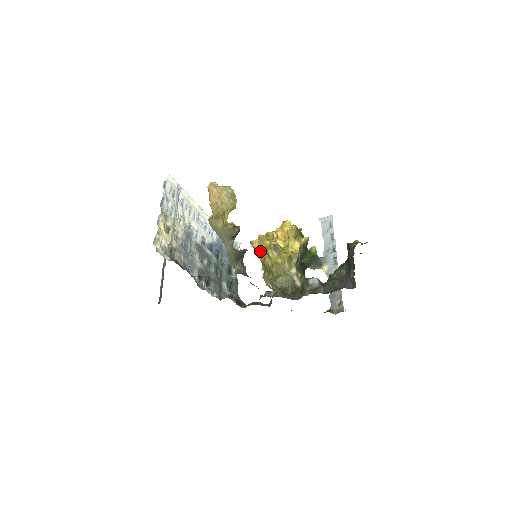
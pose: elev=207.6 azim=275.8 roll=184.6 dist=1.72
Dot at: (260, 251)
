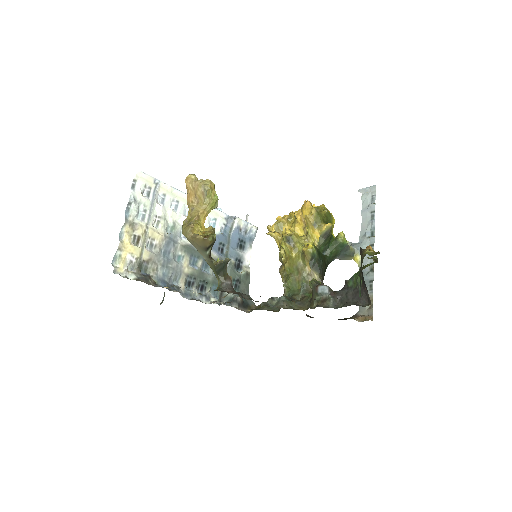
Dot at: (276, 239)
